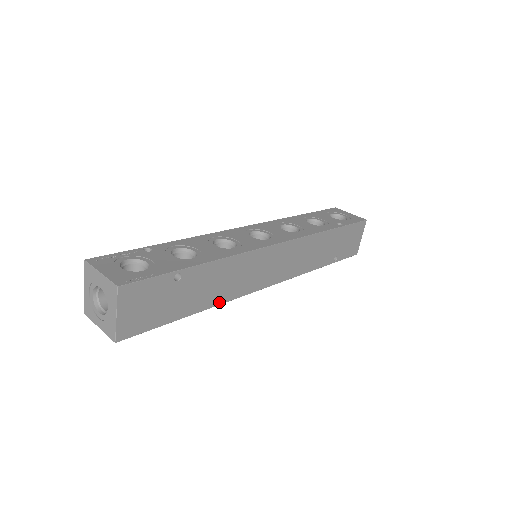
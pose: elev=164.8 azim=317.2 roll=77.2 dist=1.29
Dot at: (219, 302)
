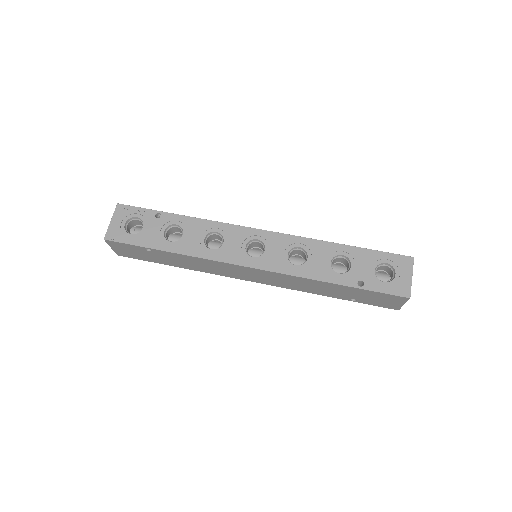
Dot at: (197, 270)
